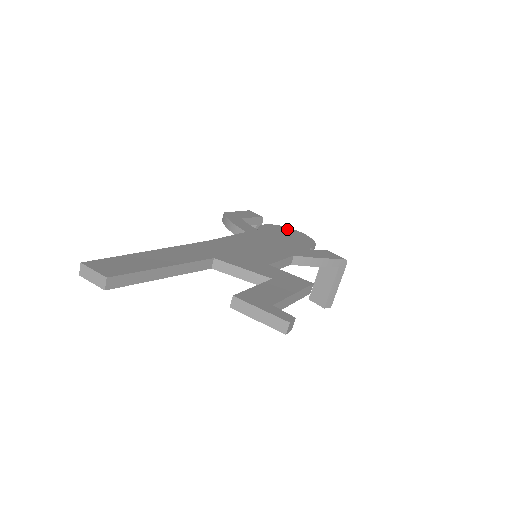
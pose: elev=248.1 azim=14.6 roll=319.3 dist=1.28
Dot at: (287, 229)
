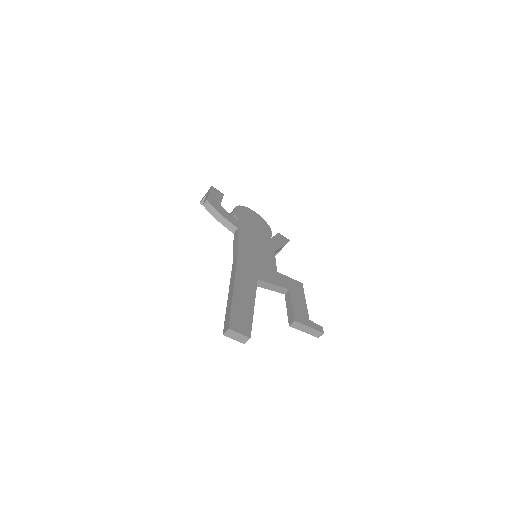
Dot at: (246, 210)
